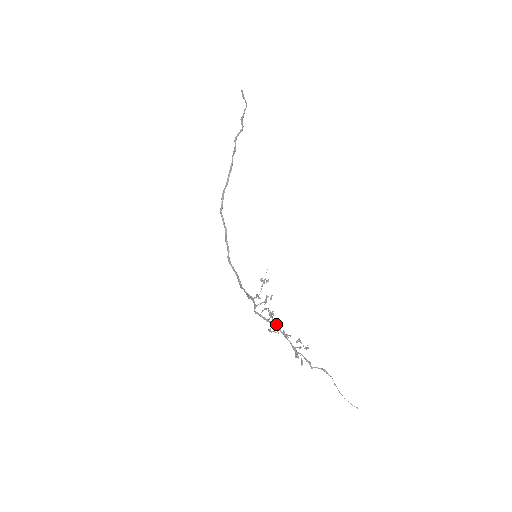
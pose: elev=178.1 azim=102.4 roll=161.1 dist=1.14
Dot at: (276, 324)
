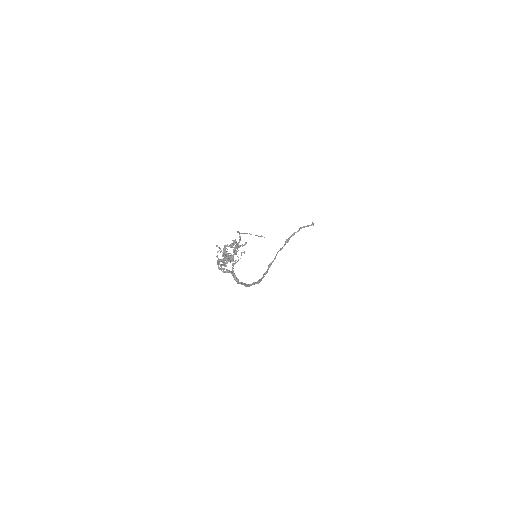
Dot at: occluded
